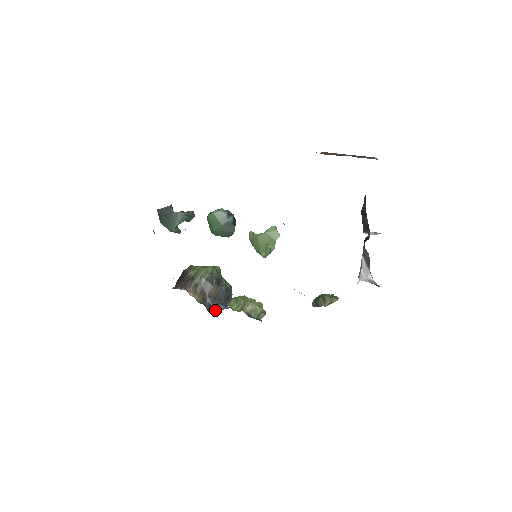
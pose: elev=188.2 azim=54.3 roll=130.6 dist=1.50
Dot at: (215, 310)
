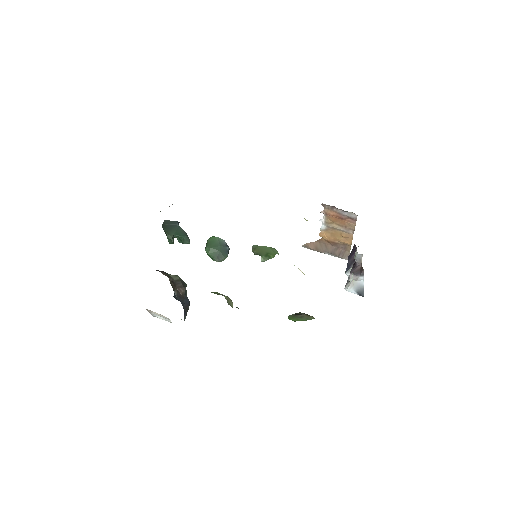
Dot at: occluded
